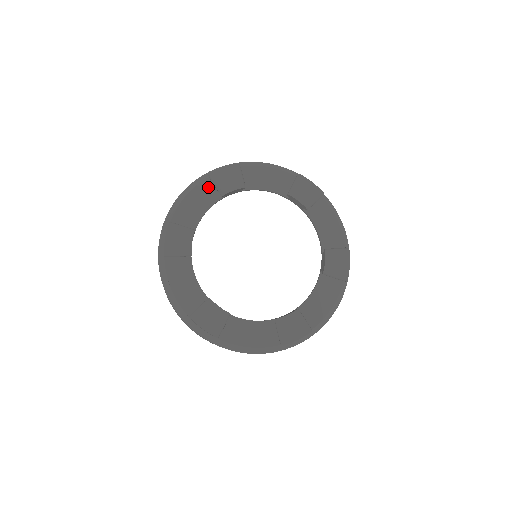
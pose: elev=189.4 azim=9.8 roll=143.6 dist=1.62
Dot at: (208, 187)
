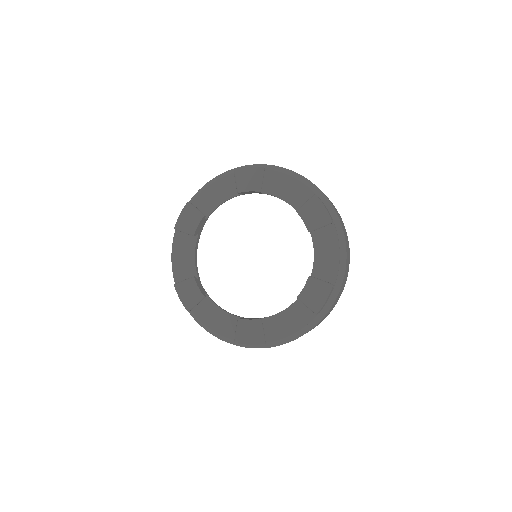
Dot at: (233, 180)
